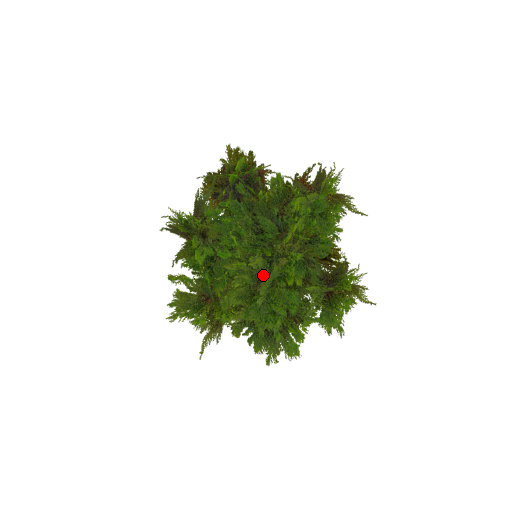
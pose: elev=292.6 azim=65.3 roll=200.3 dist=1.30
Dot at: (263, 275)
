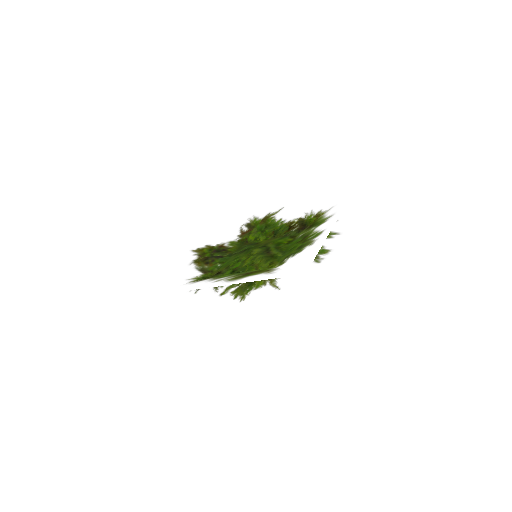
Dot at: (267, 250)
